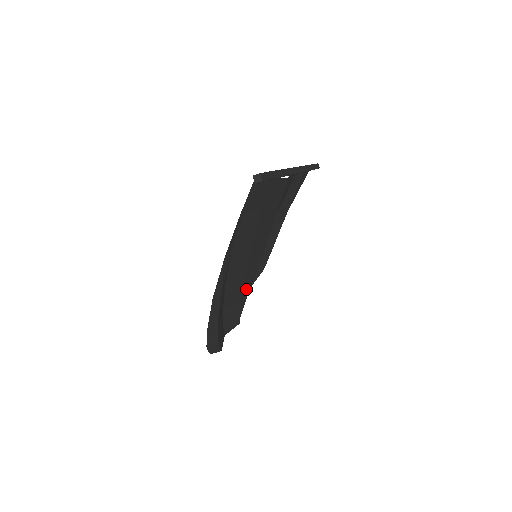
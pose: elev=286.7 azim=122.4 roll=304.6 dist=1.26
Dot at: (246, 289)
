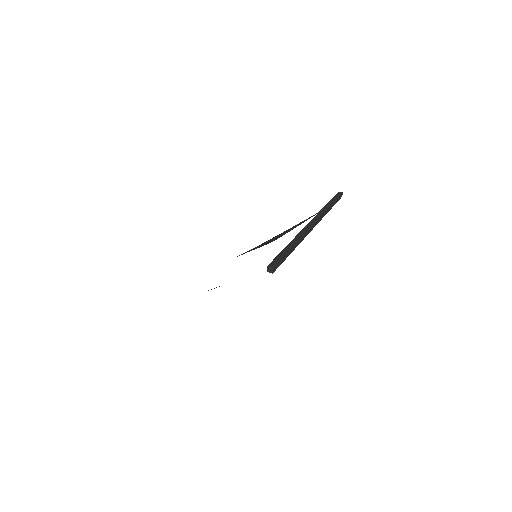
Dot at: occluded
